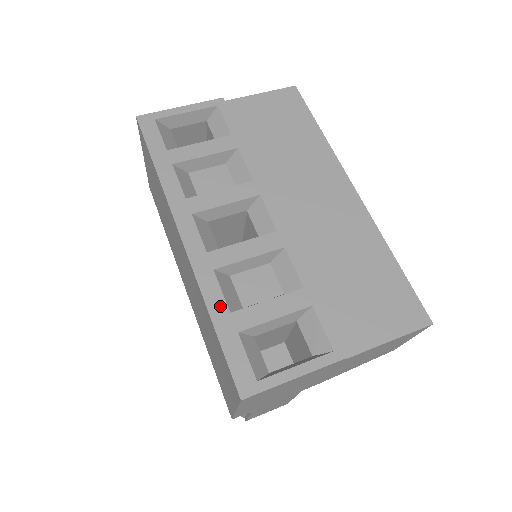
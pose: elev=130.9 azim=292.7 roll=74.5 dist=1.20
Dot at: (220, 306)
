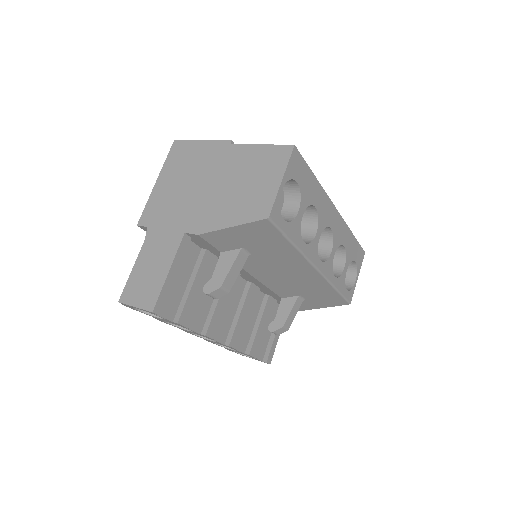
Dot at: occluded
